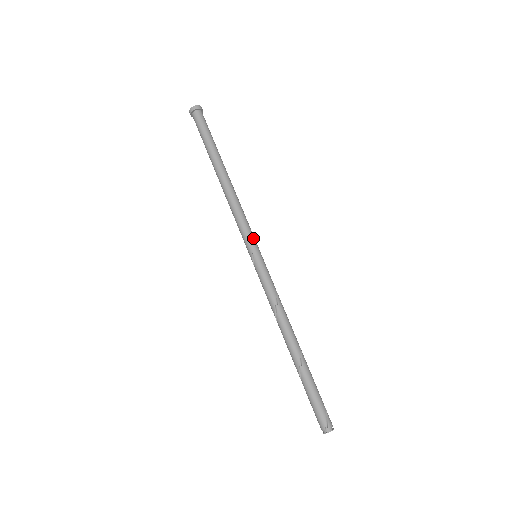
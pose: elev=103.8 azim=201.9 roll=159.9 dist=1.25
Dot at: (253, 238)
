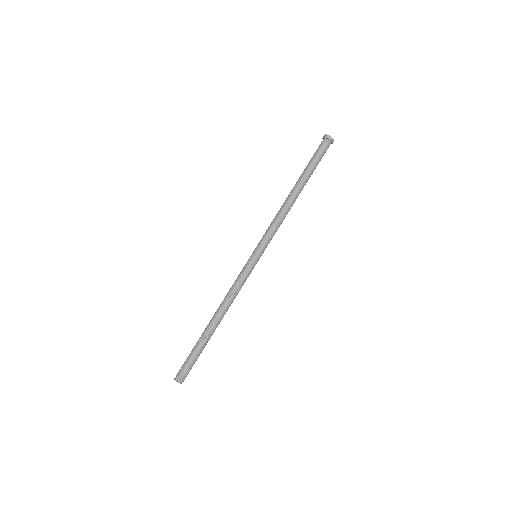
Dot at: occluded
